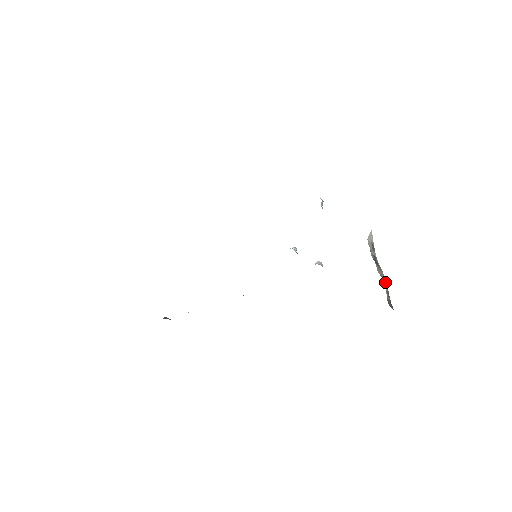
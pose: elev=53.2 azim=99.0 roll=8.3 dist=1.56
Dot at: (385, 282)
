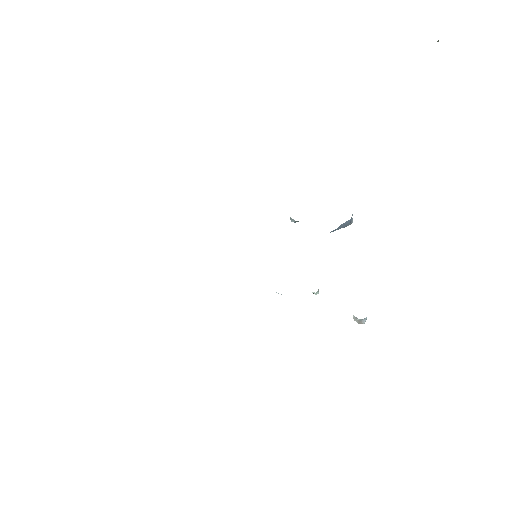
Dot at: occluded
